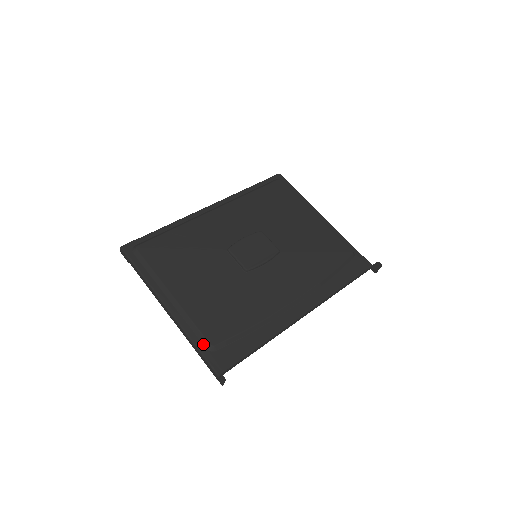
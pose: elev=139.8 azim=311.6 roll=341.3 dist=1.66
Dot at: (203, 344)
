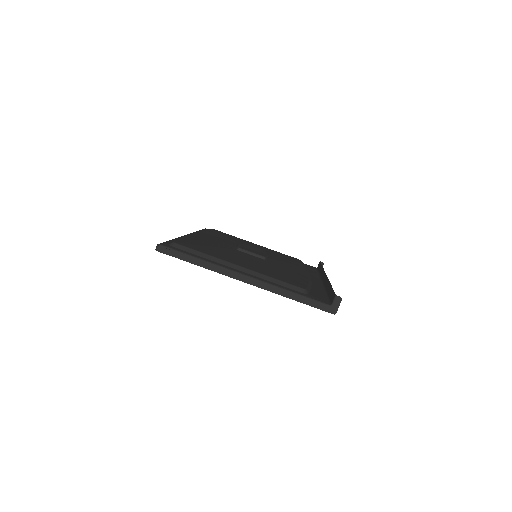
Dot at: (296, 291)
